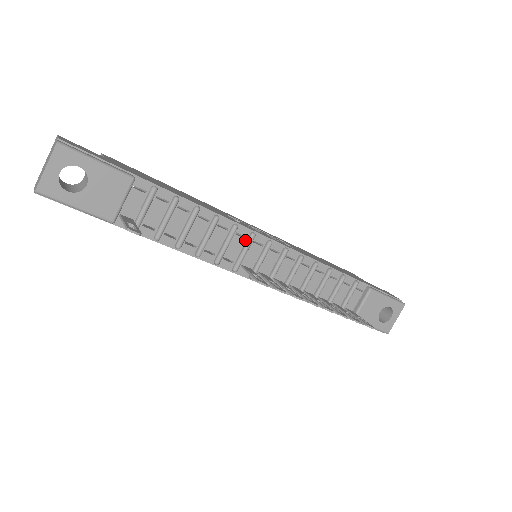
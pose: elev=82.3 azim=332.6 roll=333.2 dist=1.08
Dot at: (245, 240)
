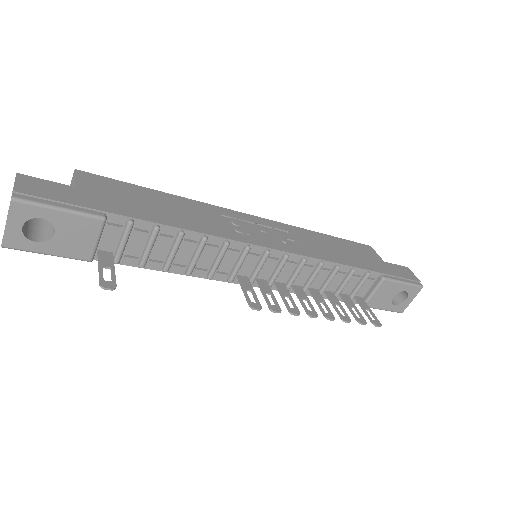
Dot at: (239, 253)
